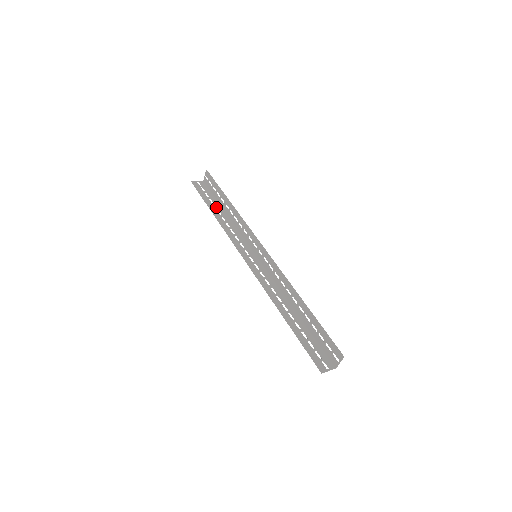
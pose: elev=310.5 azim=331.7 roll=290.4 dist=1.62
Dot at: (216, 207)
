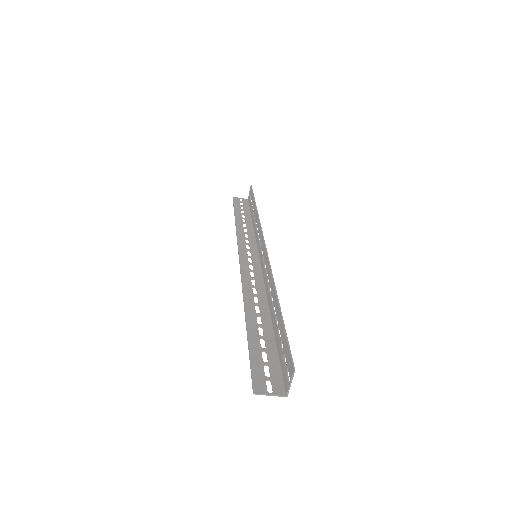
Dot at: occluded
